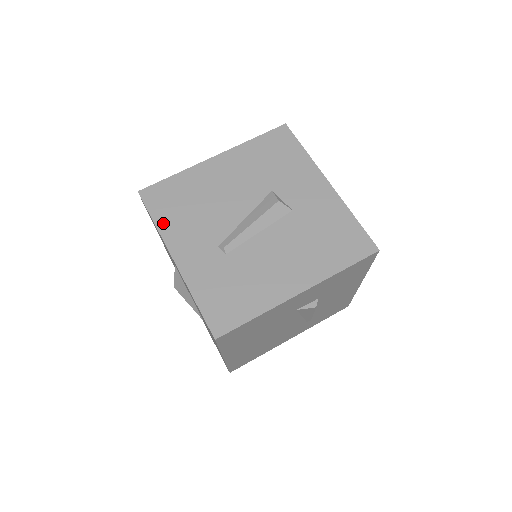
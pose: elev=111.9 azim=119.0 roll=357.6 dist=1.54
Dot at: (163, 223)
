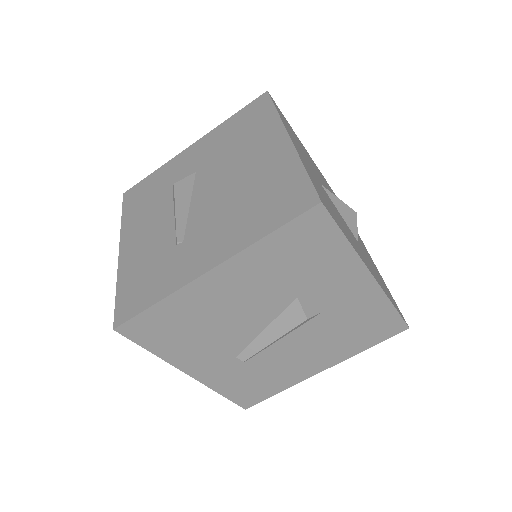
Dot at: (164, 352)
